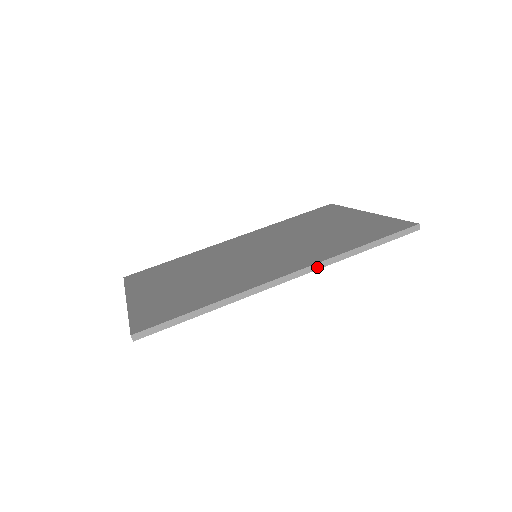
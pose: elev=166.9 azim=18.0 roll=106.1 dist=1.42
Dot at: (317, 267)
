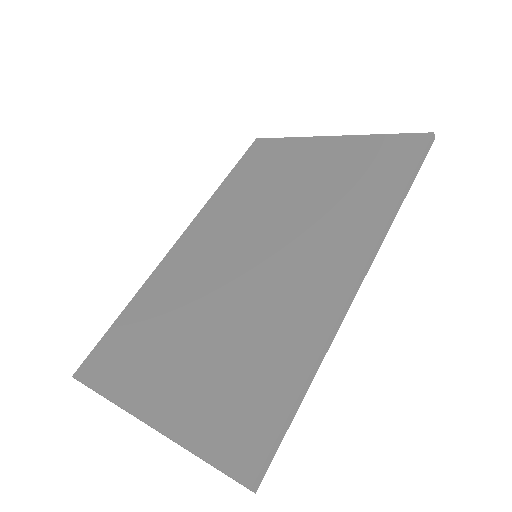
Dot at: (380, 242)
